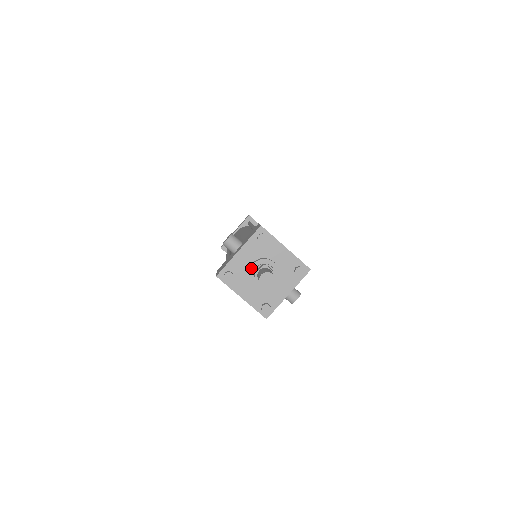
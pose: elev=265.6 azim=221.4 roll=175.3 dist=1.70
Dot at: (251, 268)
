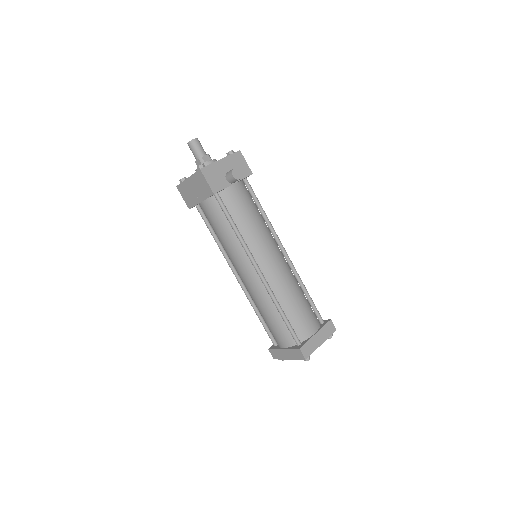
Dot at: occluded
